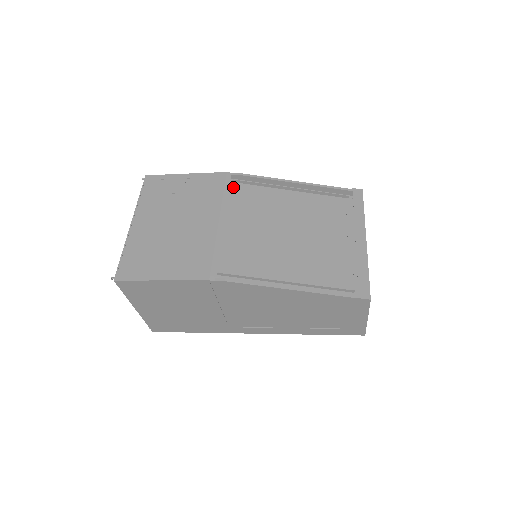
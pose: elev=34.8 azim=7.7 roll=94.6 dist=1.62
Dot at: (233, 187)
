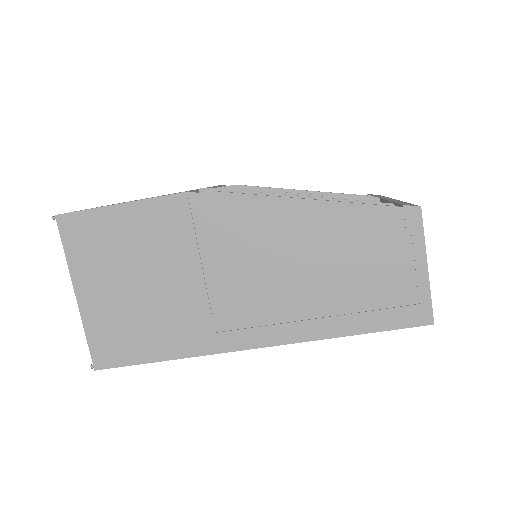
Dot at: occluded
